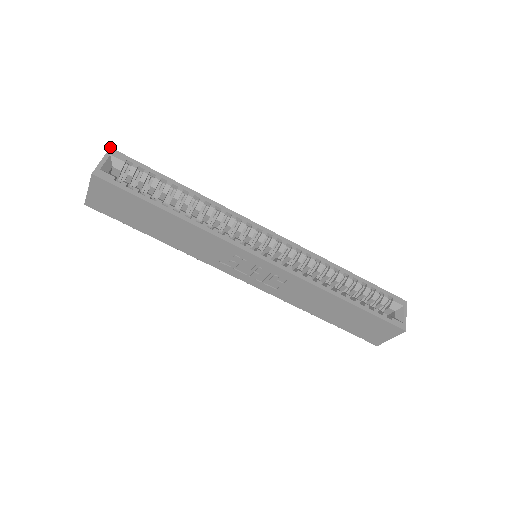
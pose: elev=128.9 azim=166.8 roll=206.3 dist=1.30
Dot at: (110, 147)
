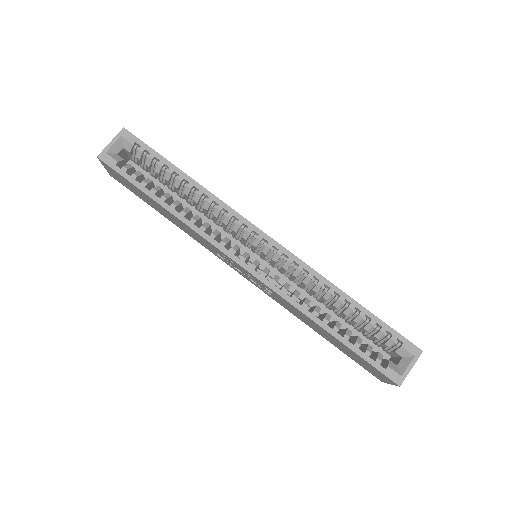
Dot at: (123, 127)
